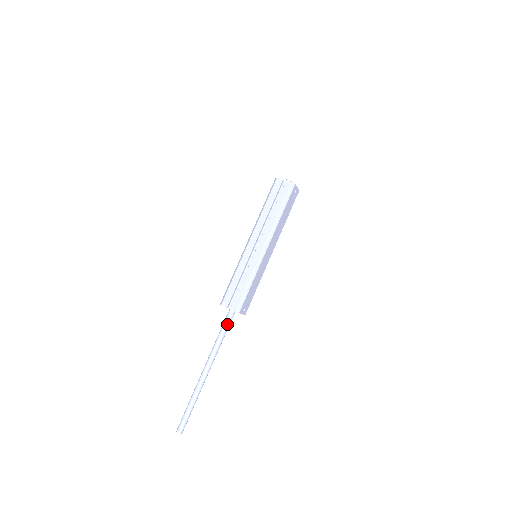
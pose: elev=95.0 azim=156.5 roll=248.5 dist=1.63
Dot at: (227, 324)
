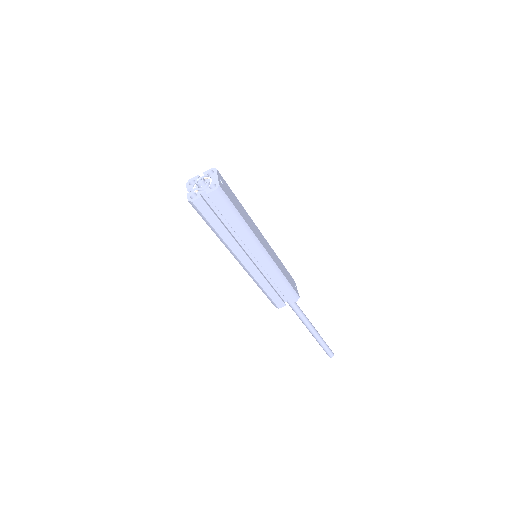
Dot at: (294, 304)
